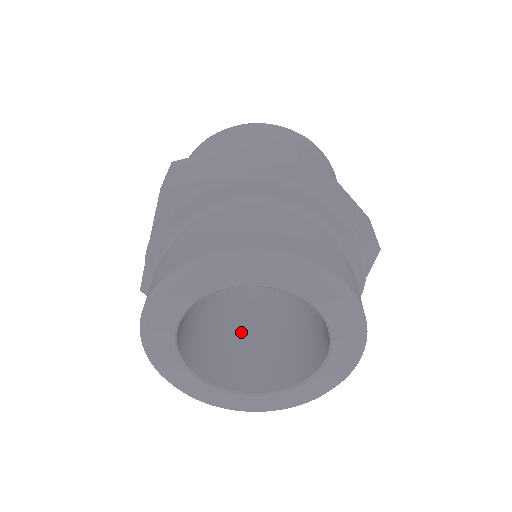
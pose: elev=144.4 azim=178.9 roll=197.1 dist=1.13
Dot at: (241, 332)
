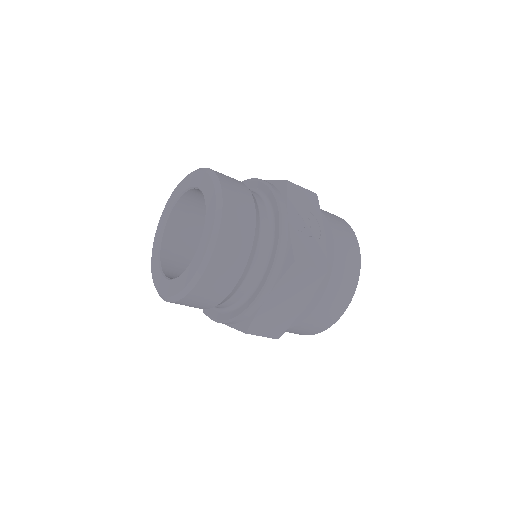
Dot at: occluded
